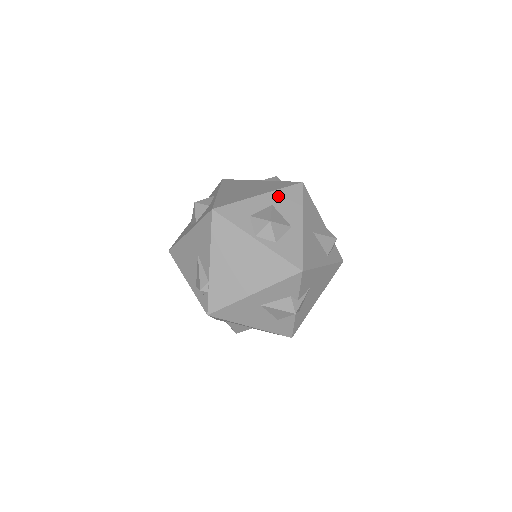
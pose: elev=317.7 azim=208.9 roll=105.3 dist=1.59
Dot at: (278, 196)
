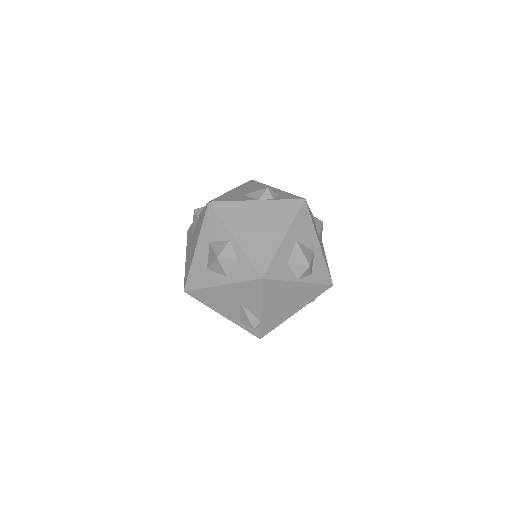
Dot at: (296, 228)
